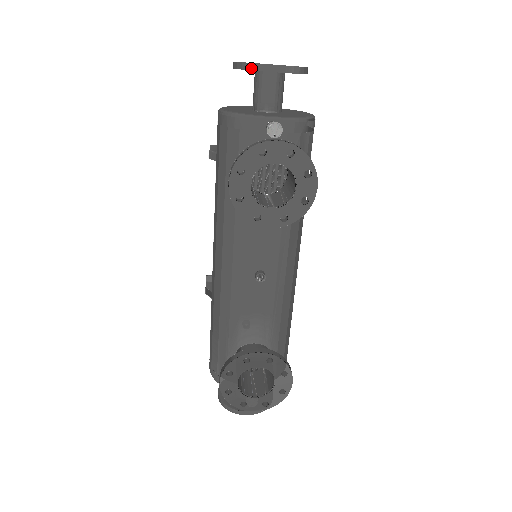
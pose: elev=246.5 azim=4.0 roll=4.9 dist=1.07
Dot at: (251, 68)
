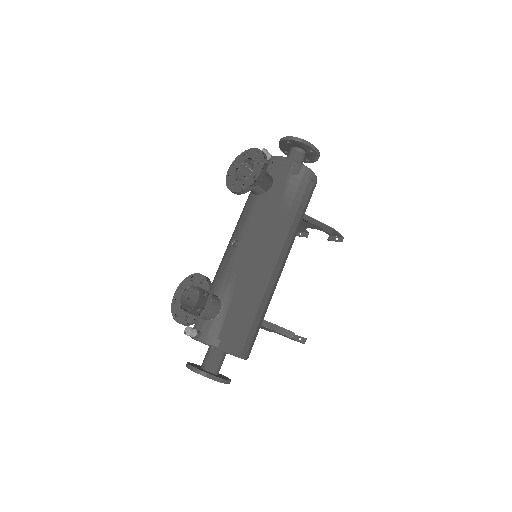
Dot at: (280, 141)
